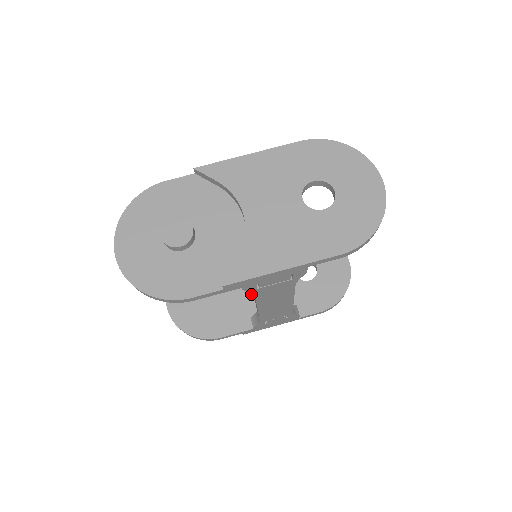
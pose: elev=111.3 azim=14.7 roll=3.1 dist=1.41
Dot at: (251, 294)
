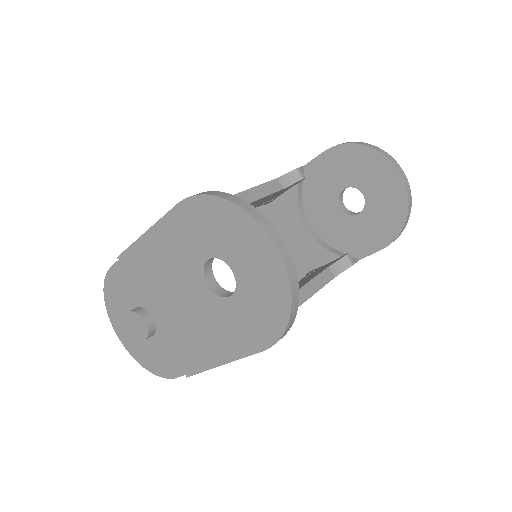
Dot at: (301, 245)
